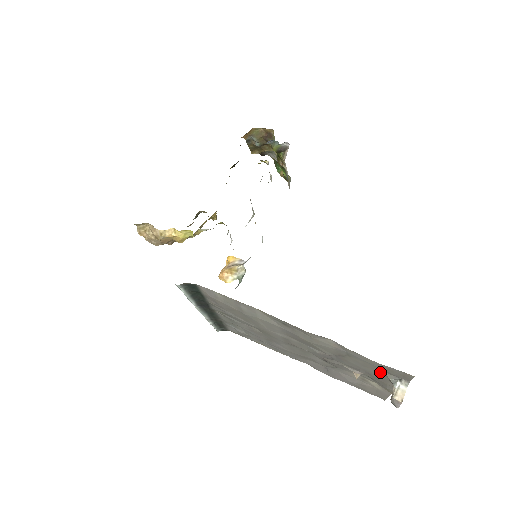
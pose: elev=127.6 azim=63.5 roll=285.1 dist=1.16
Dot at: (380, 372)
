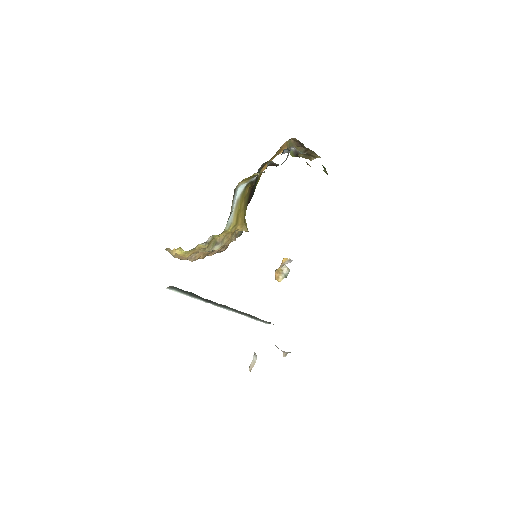
Dot at: occluded
